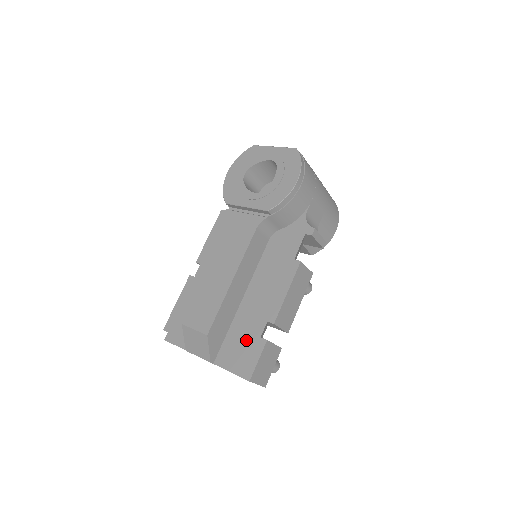
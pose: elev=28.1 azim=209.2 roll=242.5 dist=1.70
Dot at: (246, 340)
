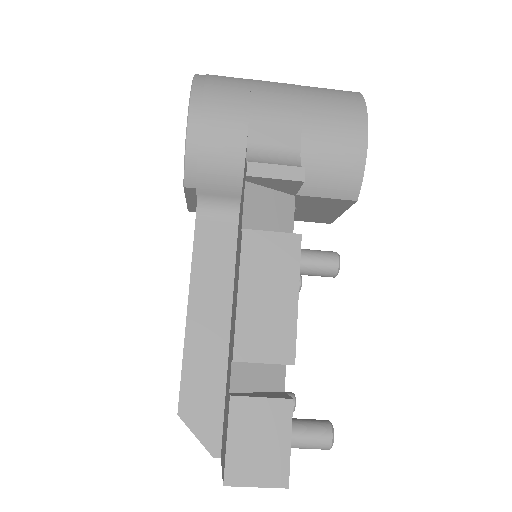
Dot at: (226, 404)
